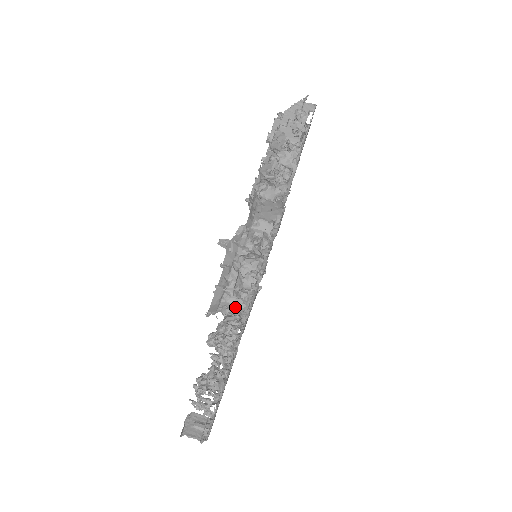
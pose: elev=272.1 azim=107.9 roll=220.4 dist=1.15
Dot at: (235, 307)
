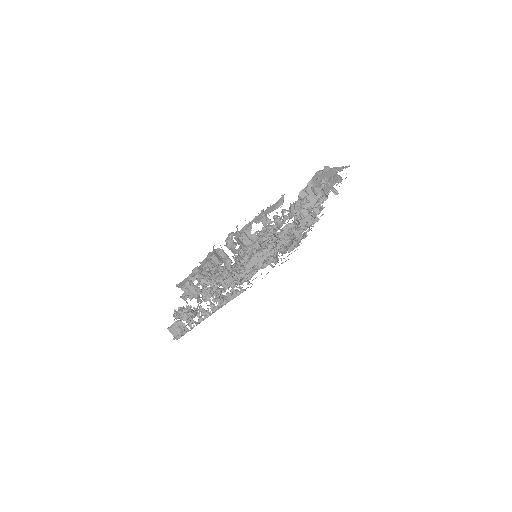
Dot at: (191, 290)
